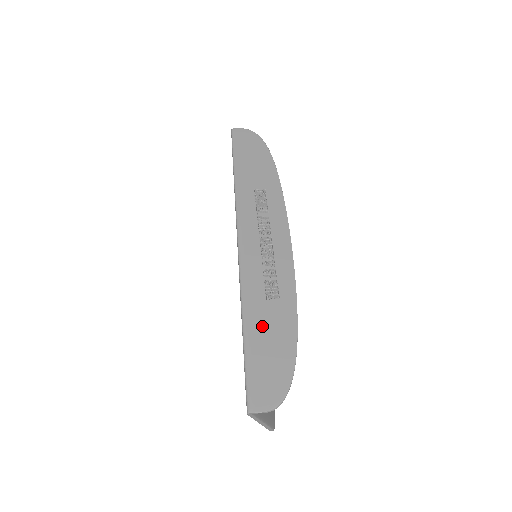
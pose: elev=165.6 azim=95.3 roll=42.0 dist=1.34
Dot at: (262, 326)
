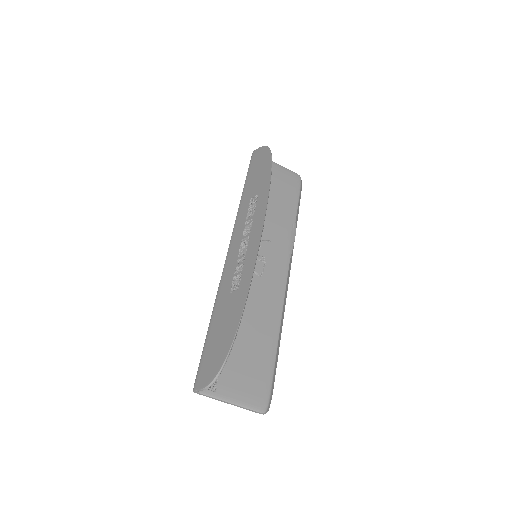
Dot at: (221, 317)
